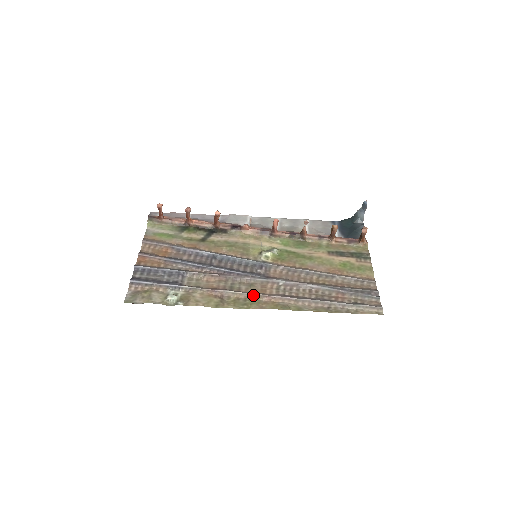
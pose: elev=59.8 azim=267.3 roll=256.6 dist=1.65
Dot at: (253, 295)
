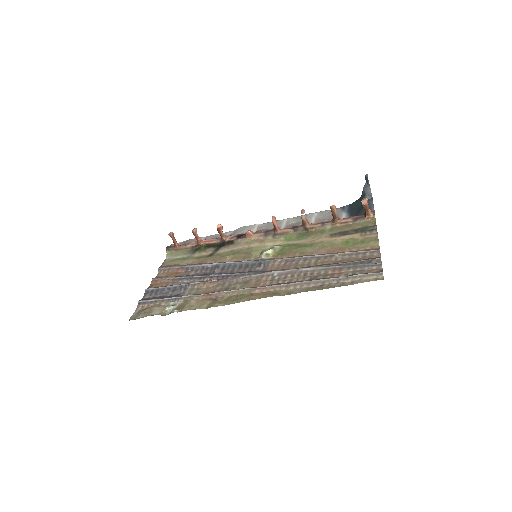
Dot at: (245, 290)
